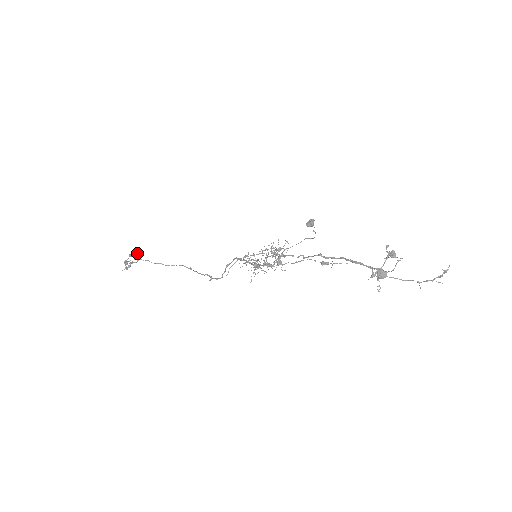
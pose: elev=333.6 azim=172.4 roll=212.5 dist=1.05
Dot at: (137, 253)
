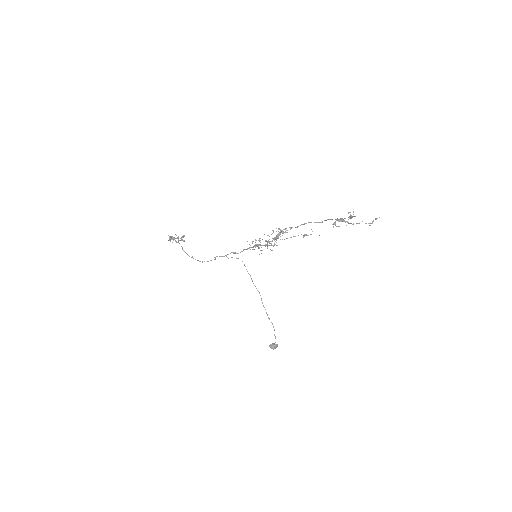
Dot at: occluded
